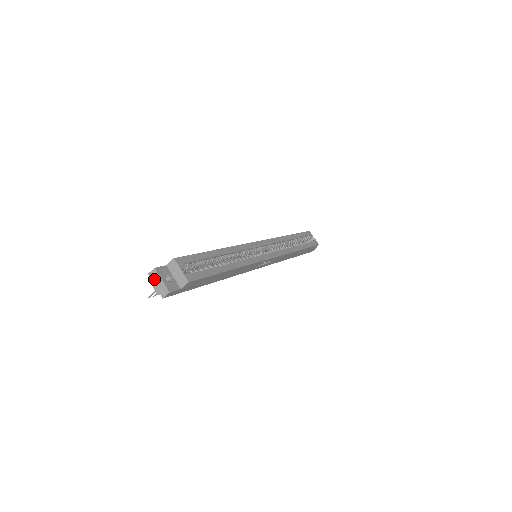
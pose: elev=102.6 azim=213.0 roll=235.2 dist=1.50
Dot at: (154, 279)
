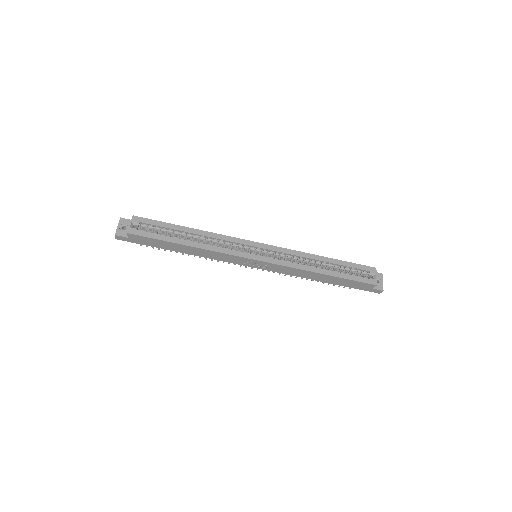
Dot at: occluded
